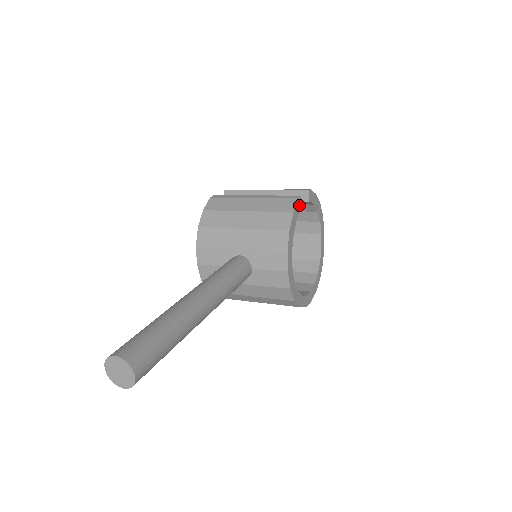
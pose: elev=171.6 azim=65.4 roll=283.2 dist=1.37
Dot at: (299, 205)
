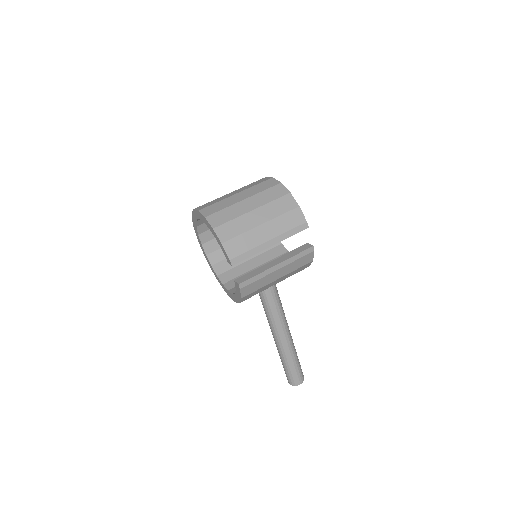
Dot at: occluded
